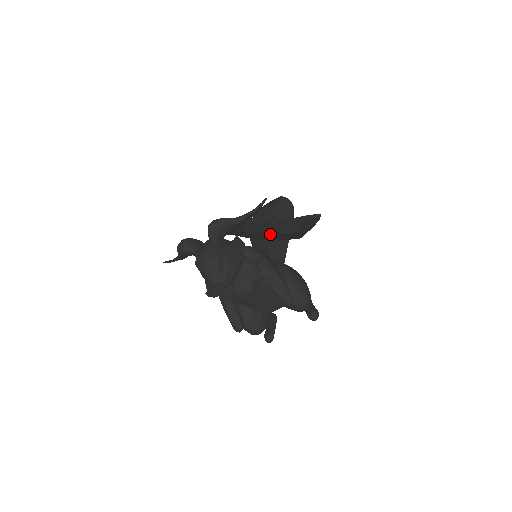
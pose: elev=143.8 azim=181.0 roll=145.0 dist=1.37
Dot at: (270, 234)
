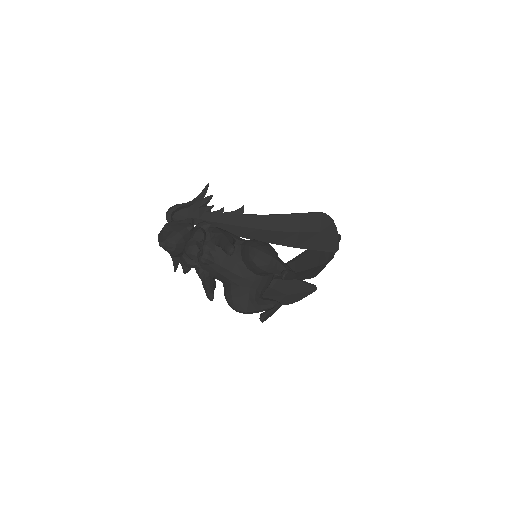
Dot at: (256, 230)
